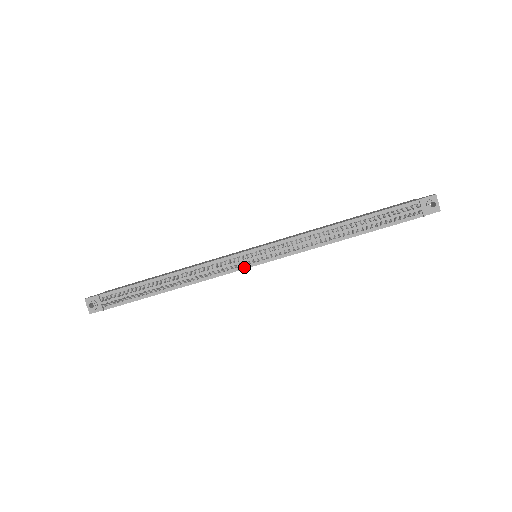
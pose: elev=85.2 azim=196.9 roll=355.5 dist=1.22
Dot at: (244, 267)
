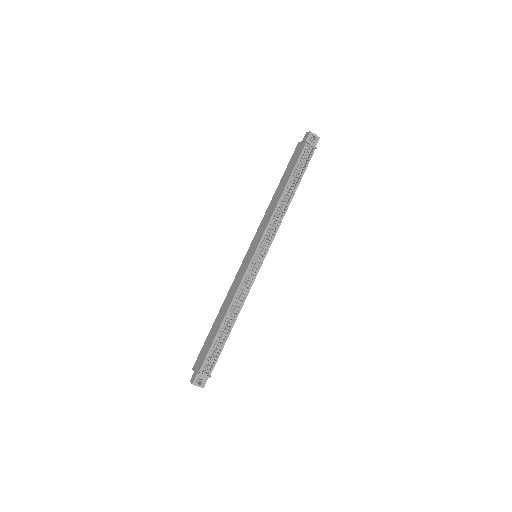
Dot at: (259, 268)
